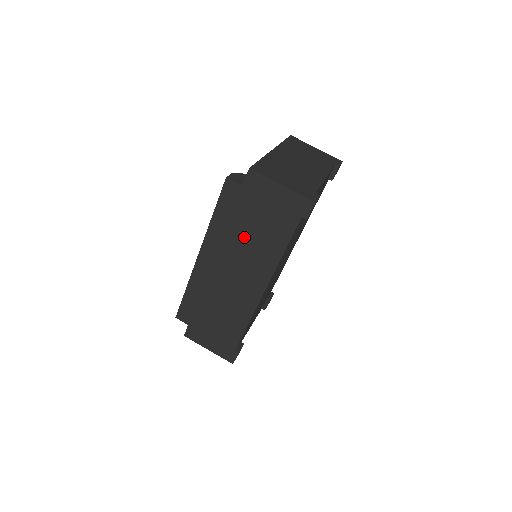
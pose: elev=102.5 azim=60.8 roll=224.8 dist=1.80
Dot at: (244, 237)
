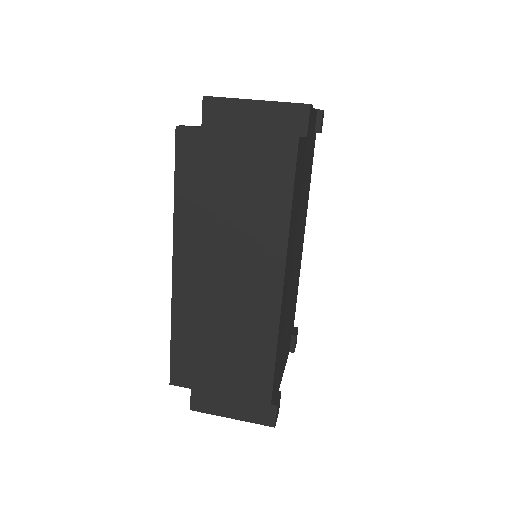
Dot at: (228, 207)
